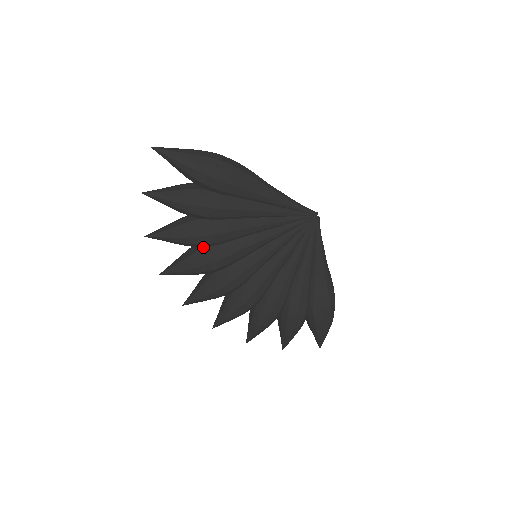
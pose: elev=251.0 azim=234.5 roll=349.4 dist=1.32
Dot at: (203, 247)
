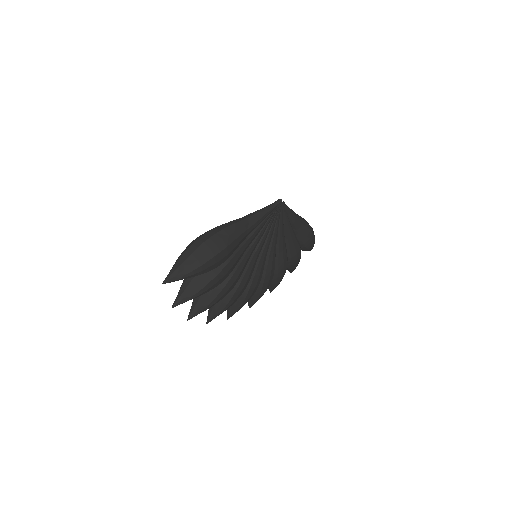
Dot at: occluded
